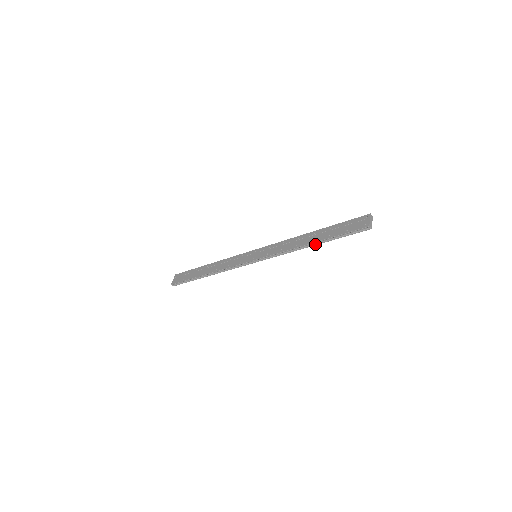
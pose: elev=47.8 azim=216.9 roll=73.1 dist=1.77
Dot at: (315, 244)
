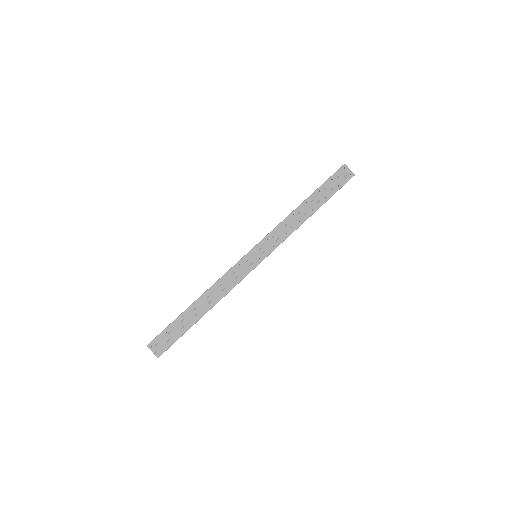
Dot at: occluded
